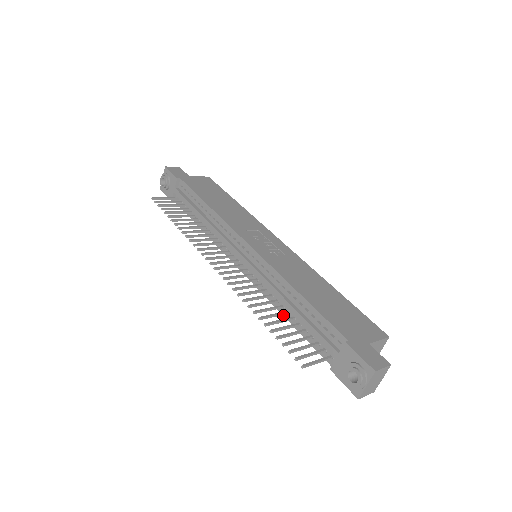
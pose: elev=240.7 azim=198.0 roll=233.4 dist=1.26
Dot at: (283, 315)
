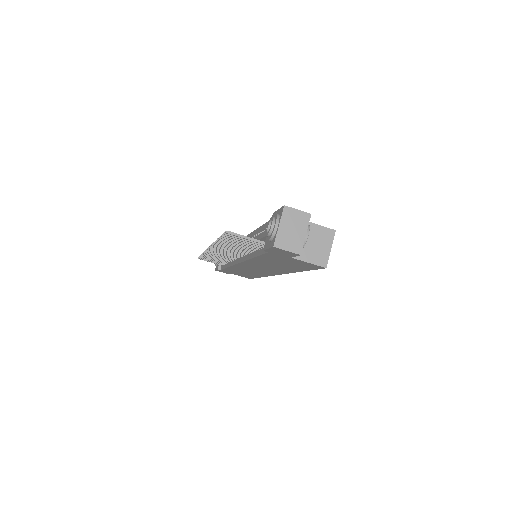
Dot at: (251, 258)
